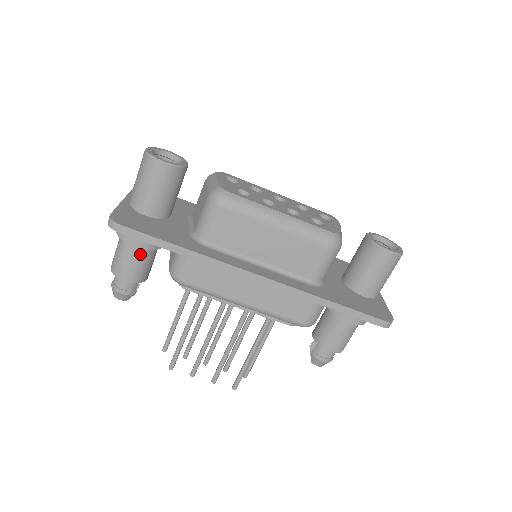
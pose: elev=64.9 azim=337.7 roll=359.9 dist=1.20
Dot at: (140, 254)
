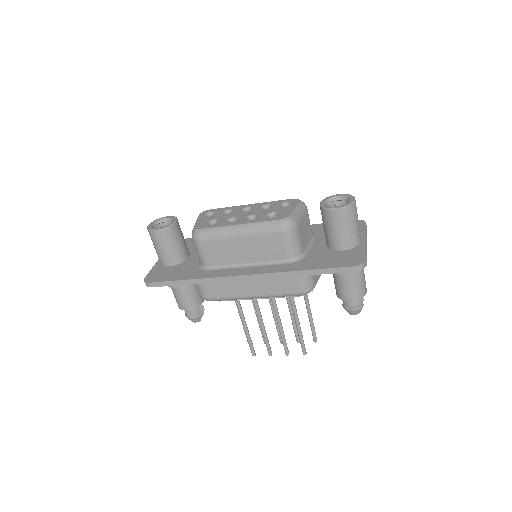
Dot at: (183, 290)
